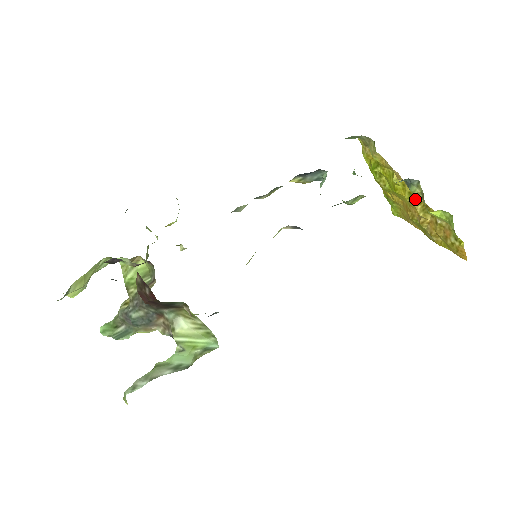
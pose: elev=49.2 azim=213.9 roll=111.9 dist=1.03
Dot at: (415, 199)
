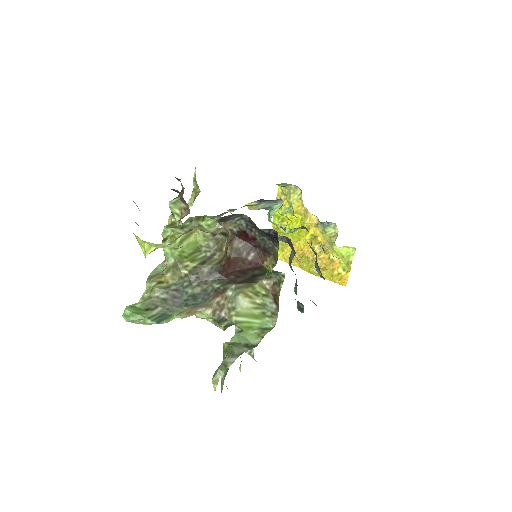
Dot at: (316, 240)
